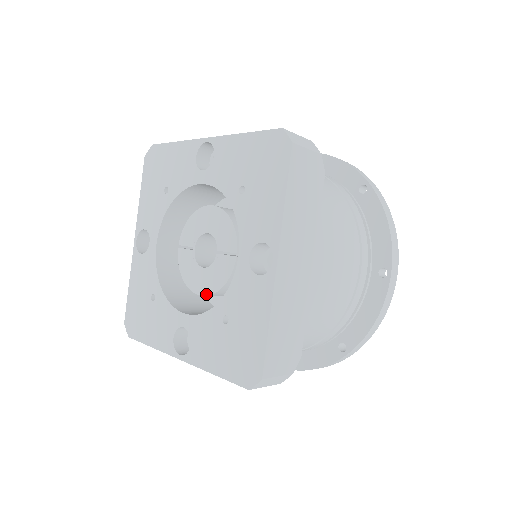
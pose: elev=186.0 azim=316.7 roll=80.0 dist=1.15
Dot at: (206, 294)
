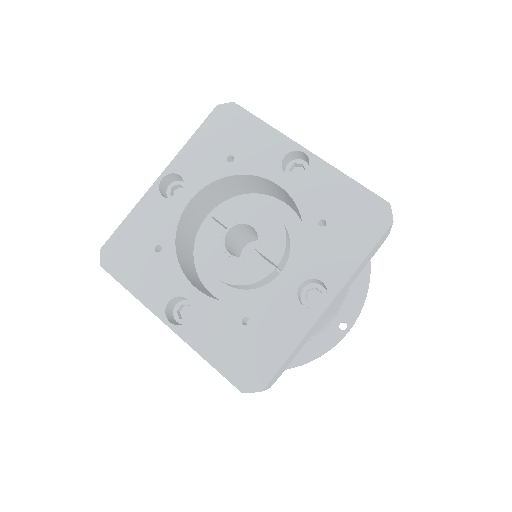
Dot at: (222, 279)
